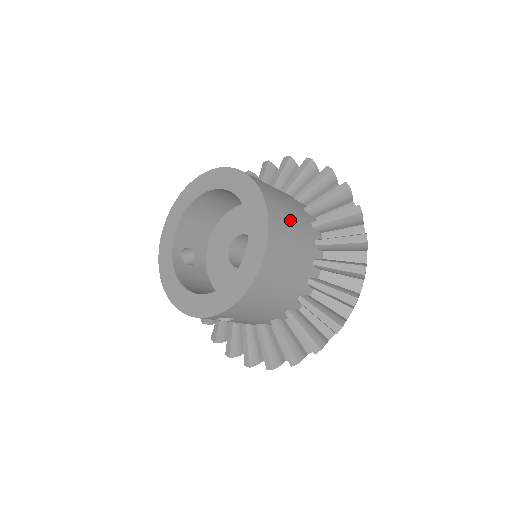
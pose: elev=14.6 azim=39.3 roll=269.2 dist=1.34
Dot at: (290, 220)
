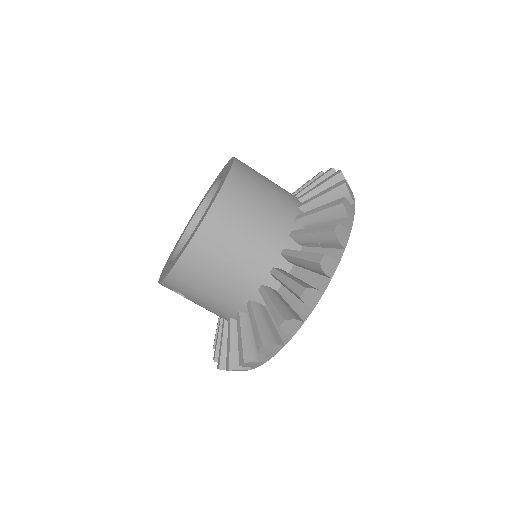
Dot at: (251, 216)
